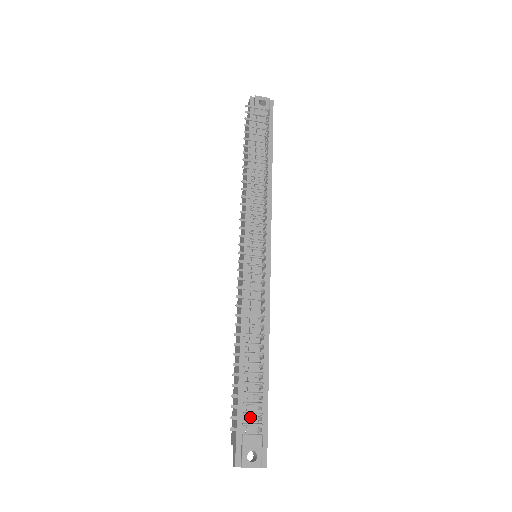
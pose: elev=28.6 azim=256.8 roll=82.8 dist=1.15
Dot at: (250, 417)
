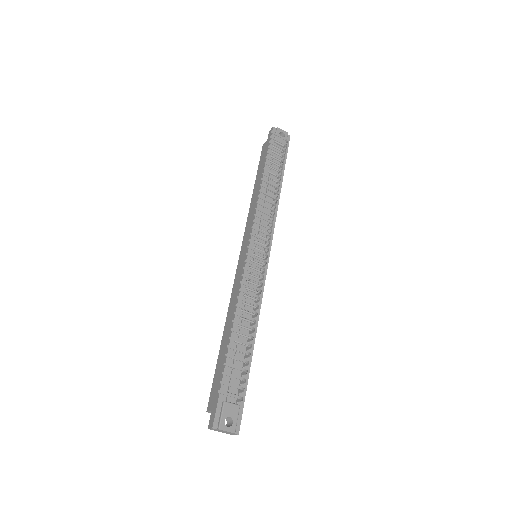
Dot at: (236, 385)
